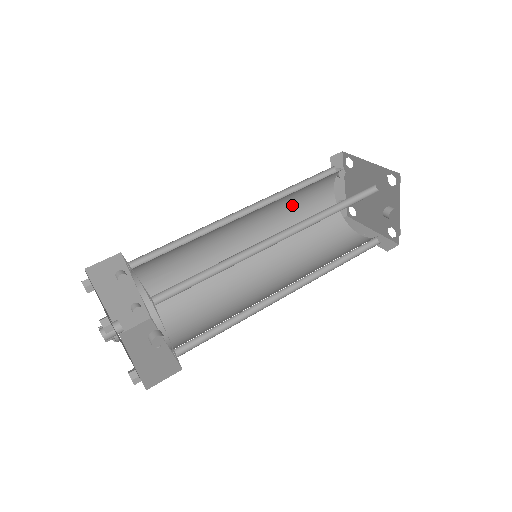
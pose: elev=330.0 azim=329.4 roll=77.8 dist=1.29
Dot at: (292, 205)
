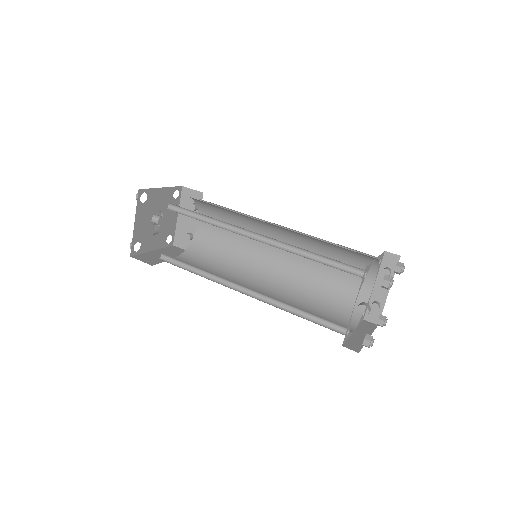
Dot at: occluded
